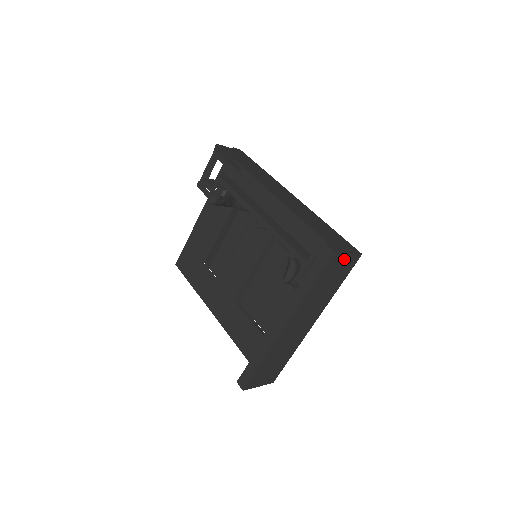
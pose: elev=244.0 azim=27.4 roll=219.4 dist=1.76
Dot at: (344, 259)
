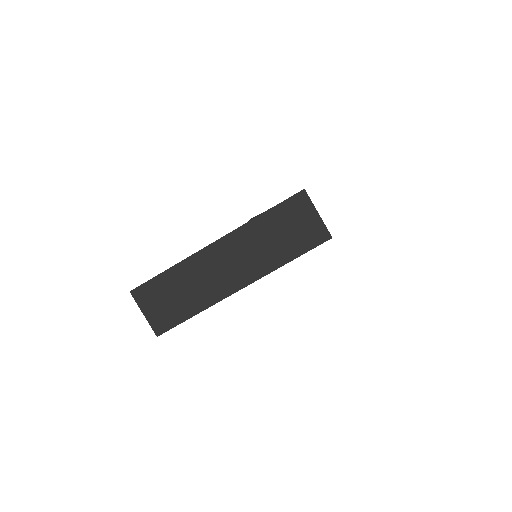
Dot at: (311, 217)
